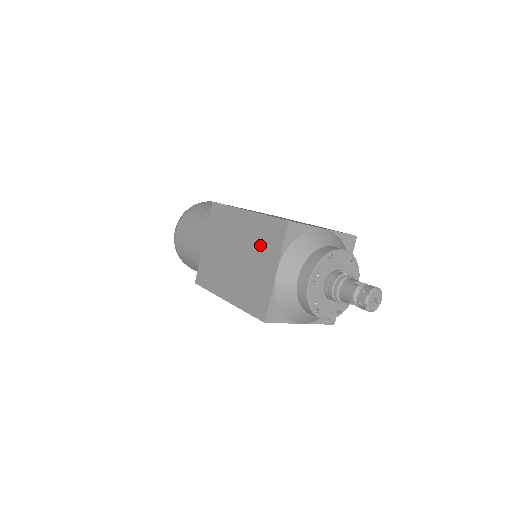
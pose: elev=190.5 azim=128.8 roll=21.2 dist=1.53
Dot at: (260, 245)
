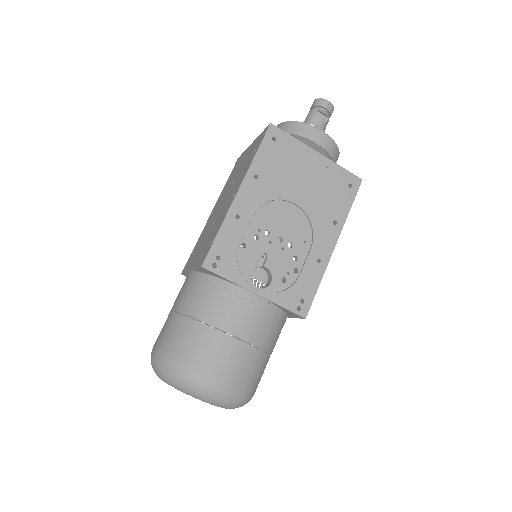
Dot at: (233, 176)
